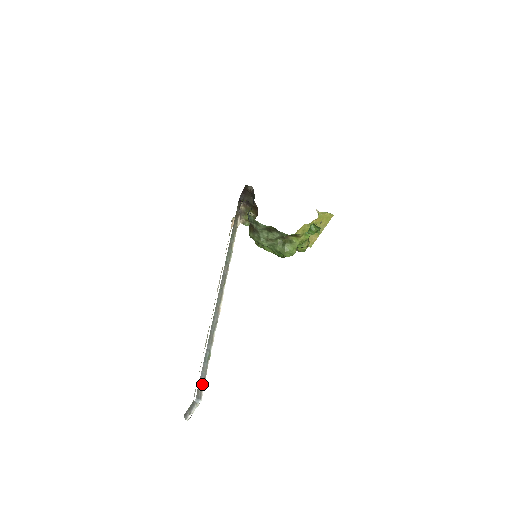
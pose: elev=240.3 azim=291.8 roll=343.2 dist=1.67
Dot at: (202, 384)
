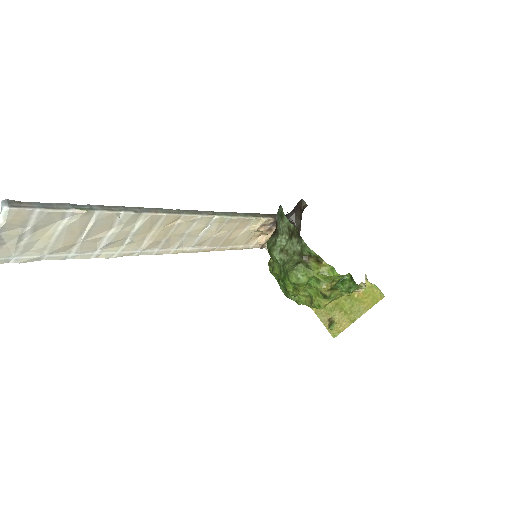
Dot at: (35, 206)
